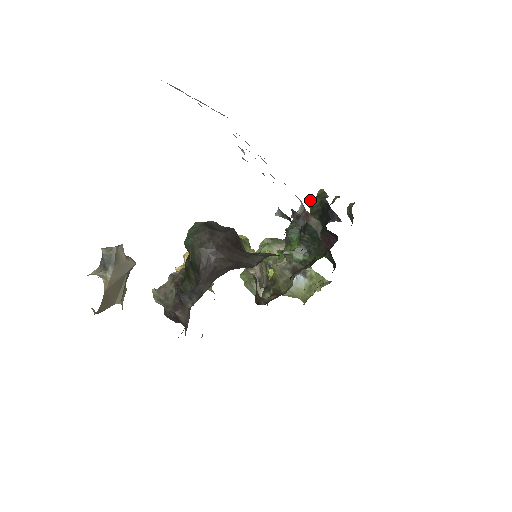
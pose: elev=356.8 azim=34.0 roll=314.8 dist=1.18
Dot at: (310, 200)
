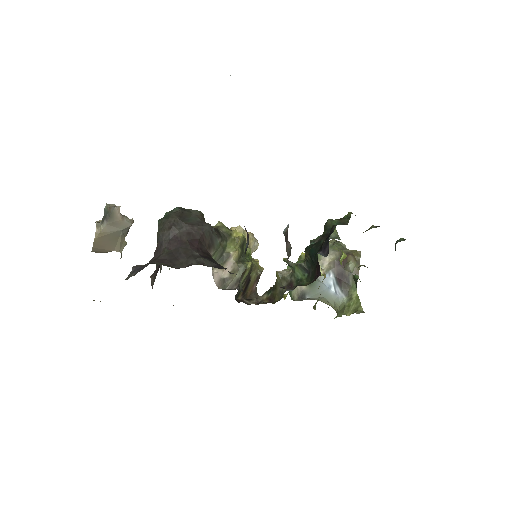
Dot at: (327, 220)
